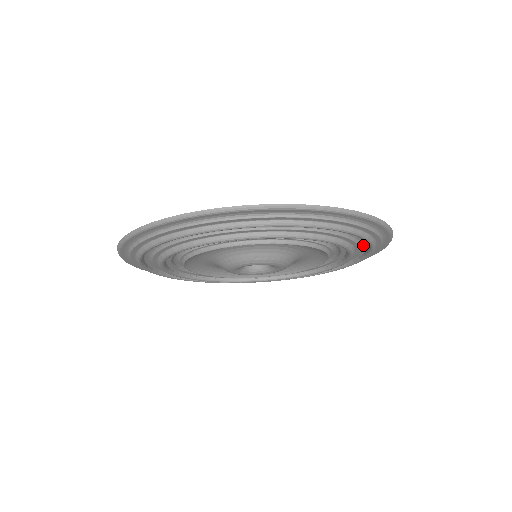
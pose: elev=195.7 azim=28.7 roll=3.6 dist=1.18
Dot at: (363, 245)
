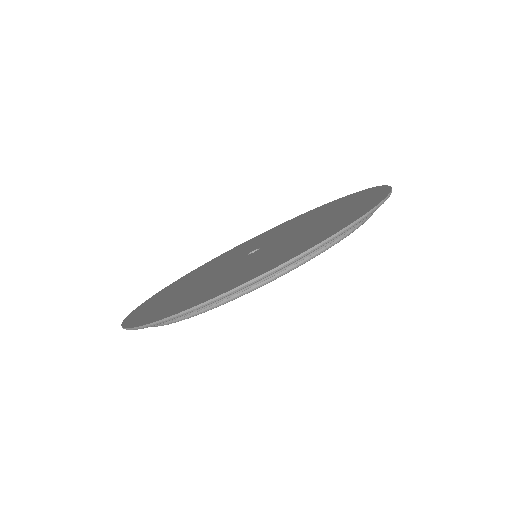
Dot at: occluded
